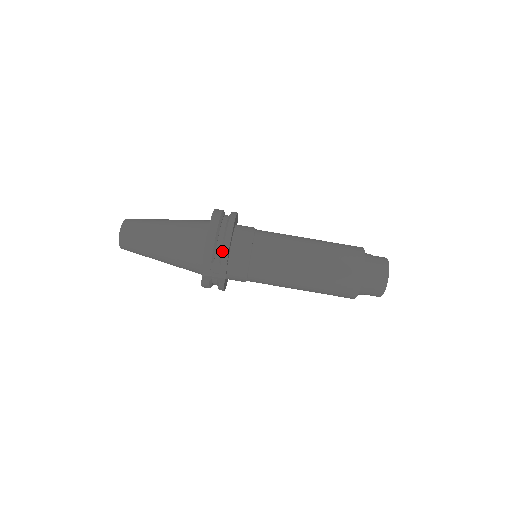
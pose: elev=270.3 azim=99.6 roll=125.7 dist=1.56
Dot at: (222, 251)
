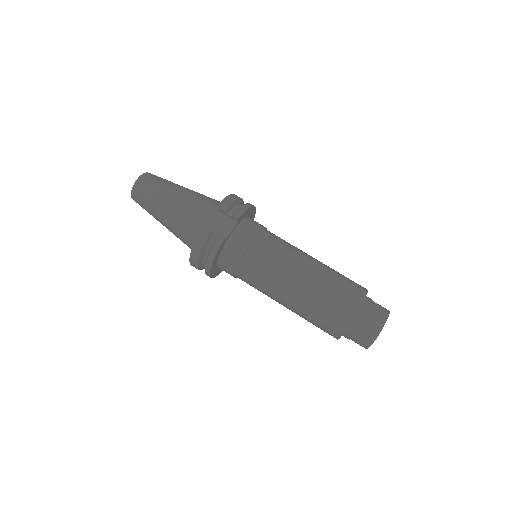
Dot at: (239, 208)
